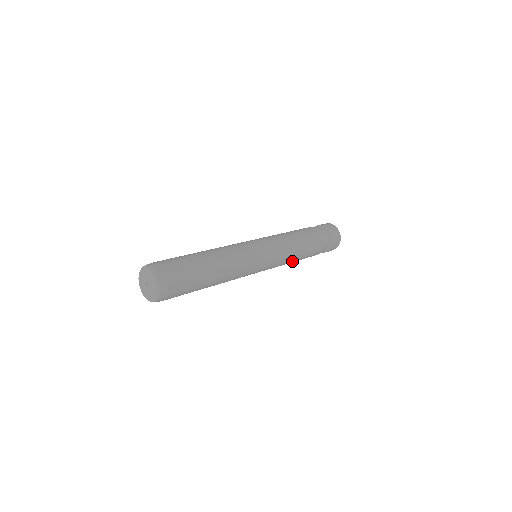
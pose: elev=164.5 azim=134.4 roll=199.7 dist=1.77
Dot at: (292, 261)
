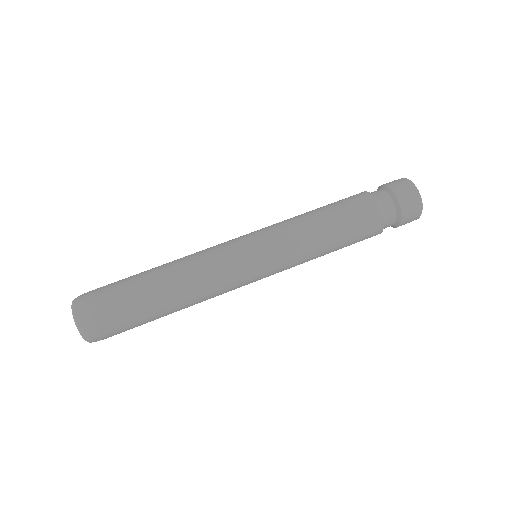
Dot at: occluded
